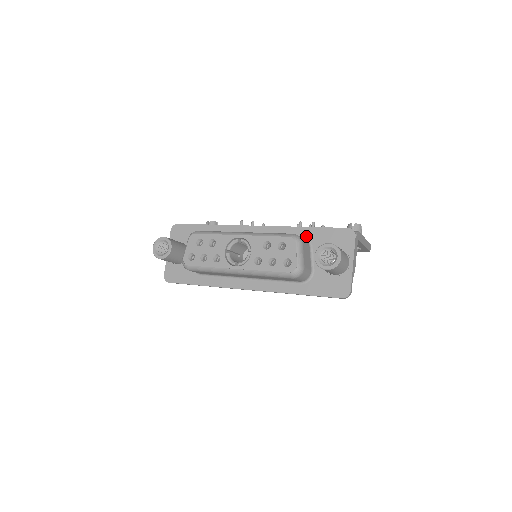
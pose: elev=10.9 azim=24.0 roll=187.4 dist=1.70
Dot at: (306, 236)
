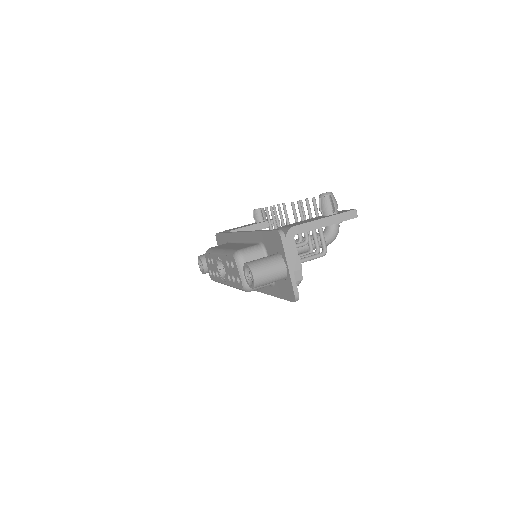
Dot at: (261, 240)
